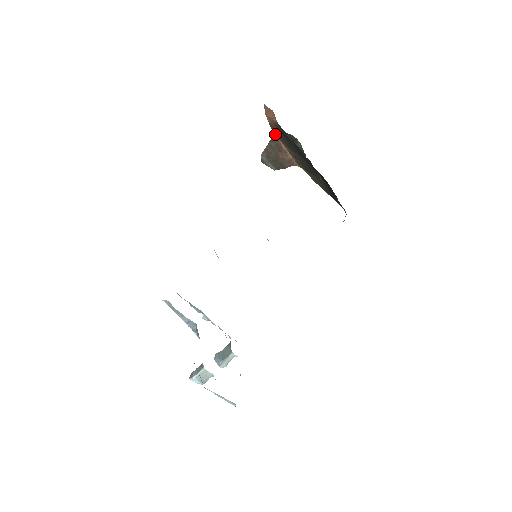
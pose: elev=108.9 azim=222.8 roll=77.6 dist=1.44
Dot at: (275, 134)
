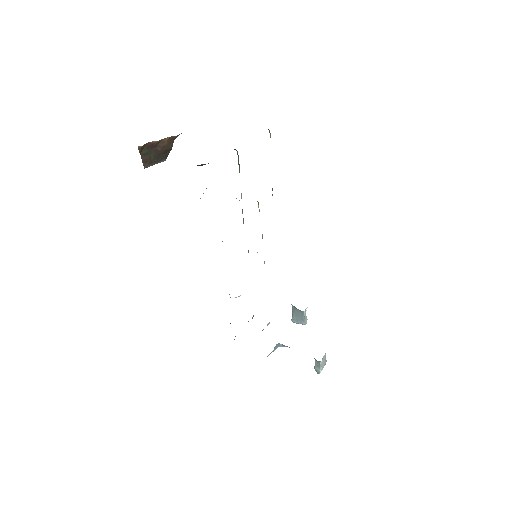
Dot at: occluded
